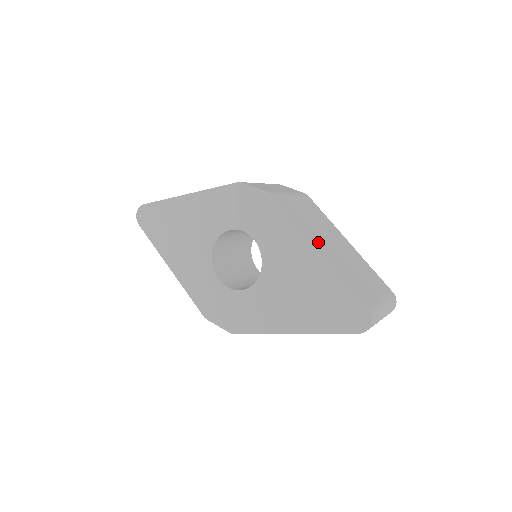
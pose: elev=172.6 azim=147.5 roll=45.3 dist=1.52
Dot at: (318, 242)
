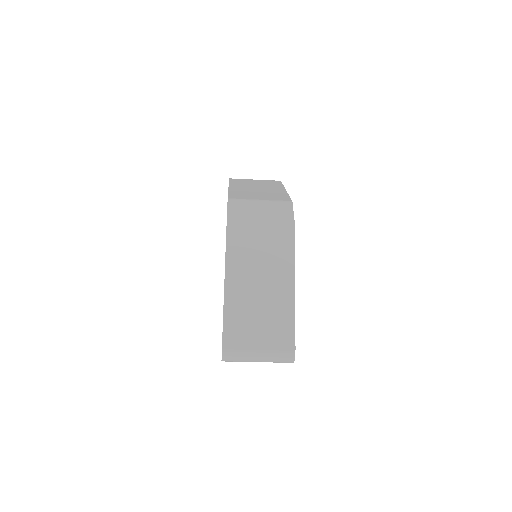
Dot at: (234, 276)
